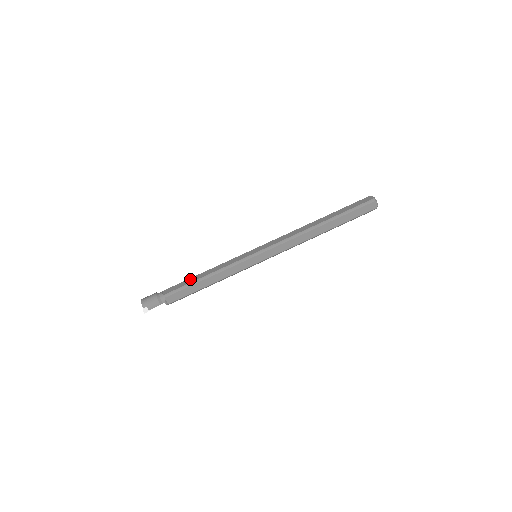
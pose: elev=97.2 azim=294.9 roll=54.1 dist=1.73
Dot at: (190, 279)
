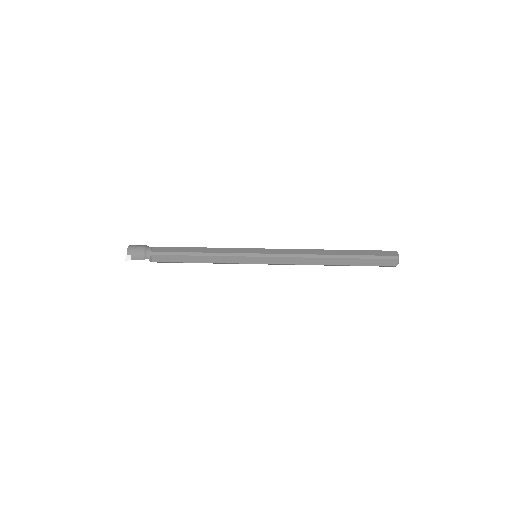
Dot at: (183, 248)
